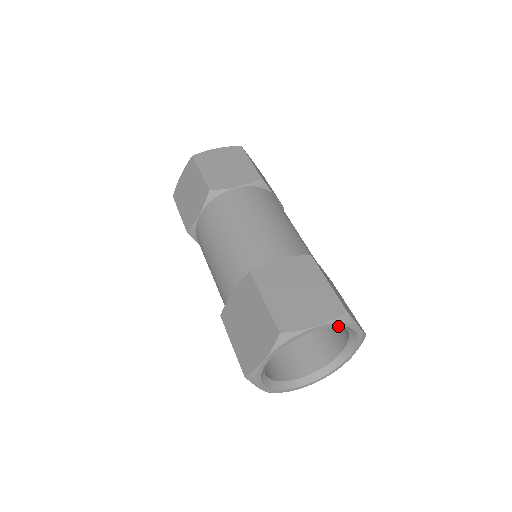
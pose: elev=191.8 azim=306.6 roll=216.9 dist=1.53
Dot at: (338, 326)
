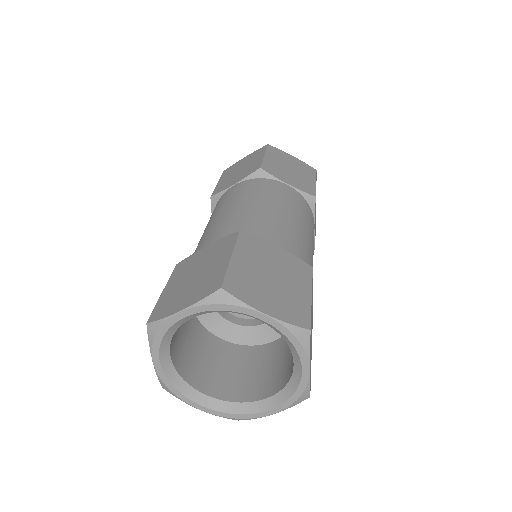
Dot at: occluded
